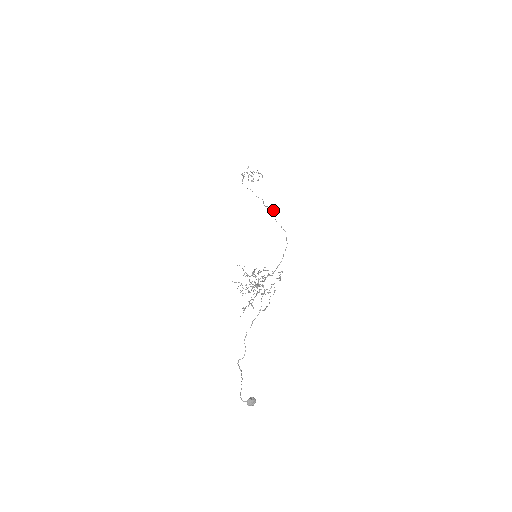
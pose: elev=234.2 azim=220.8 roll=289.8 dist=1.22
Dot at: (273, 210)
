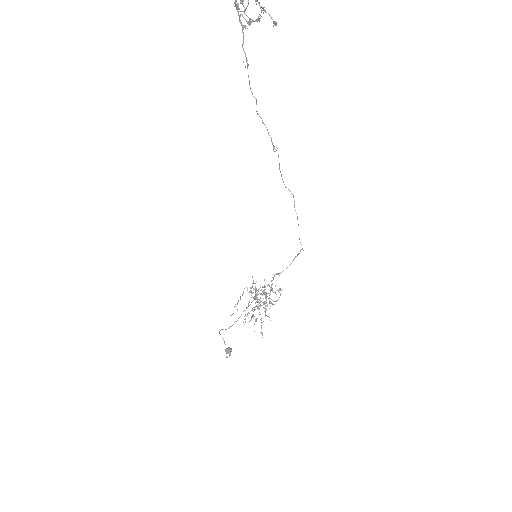
Dot at: (294, 201)
